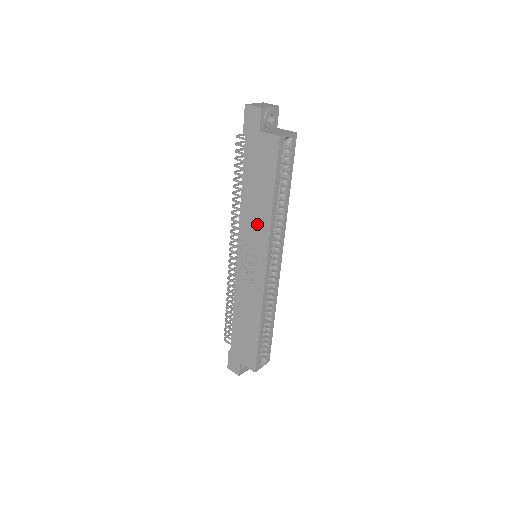
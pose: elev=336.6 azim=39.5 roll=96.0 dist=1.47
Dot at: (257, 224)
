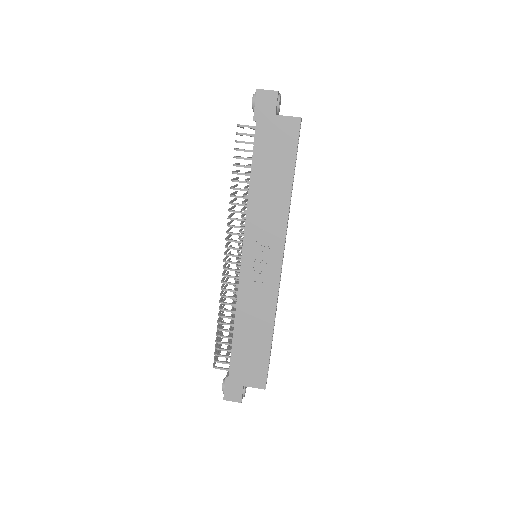
Dot at: (271, 215)
